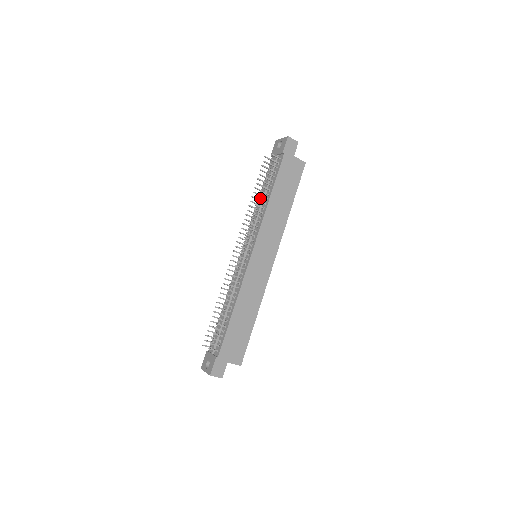
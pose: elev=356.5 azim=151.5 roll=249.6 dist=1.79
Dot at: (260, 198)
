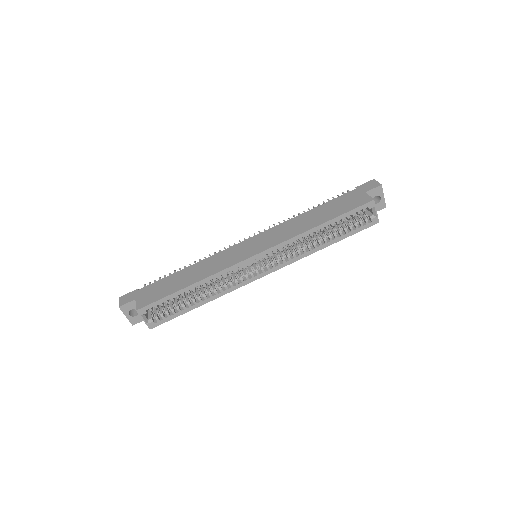
Dot at: occluded
